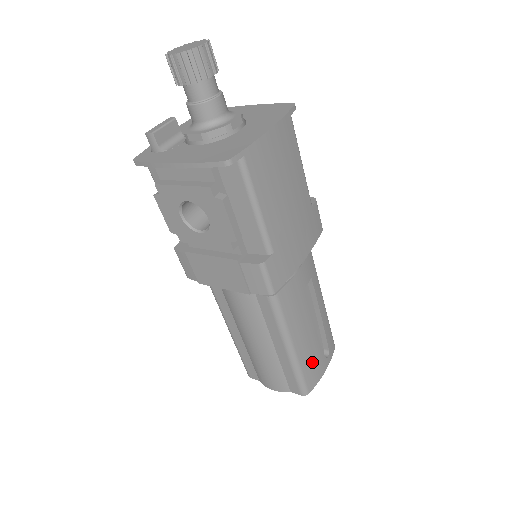
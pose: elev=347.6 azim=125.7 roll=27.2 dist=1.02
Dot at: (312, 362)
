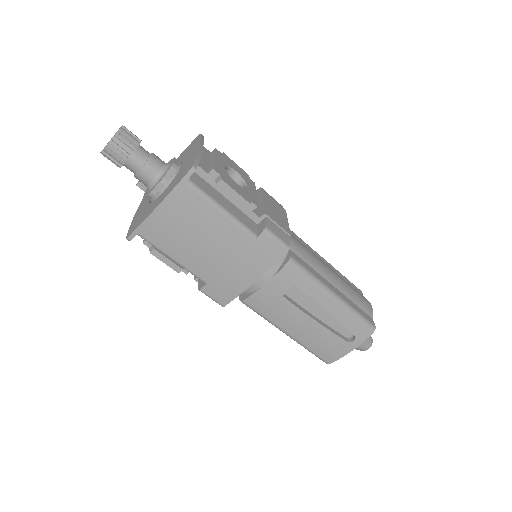
Dot at: (322, 344)
